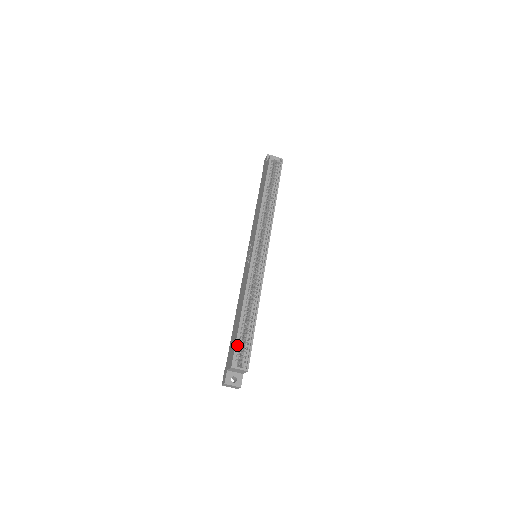
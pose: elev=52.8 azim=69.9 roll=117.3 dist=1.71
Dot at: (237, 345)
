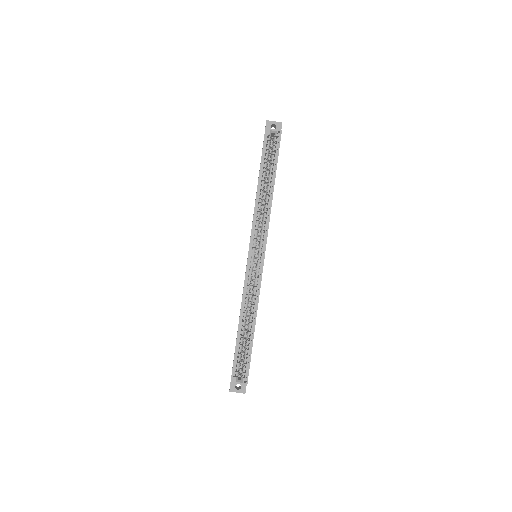
Dot at: (236, 360)
